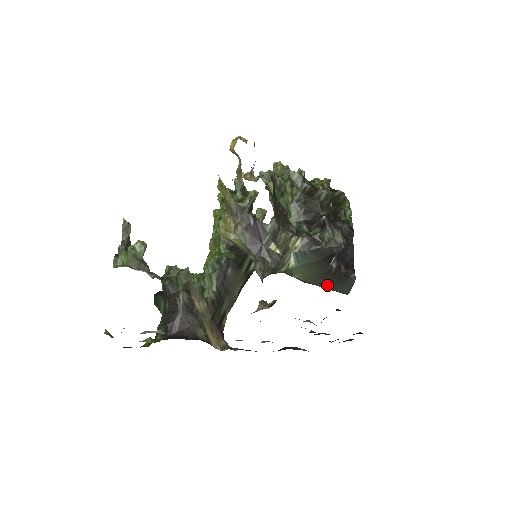
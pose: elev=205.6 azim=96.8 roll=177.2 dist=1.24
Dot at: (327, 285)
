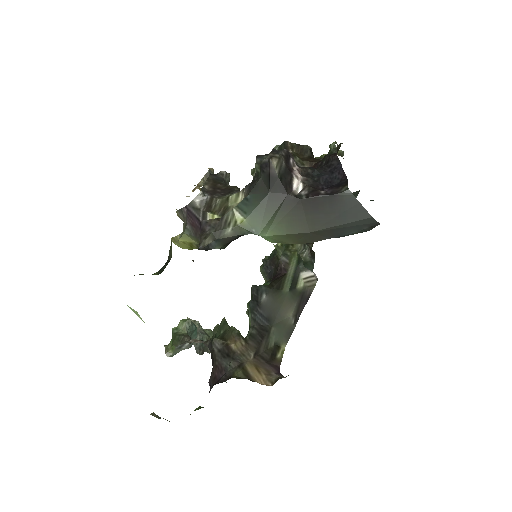
Dot at: (324, 223)
